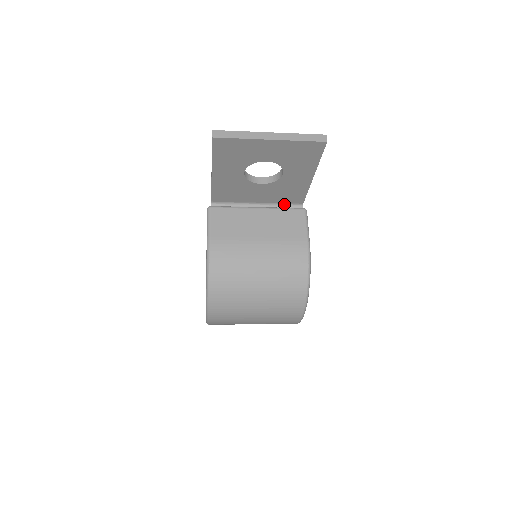
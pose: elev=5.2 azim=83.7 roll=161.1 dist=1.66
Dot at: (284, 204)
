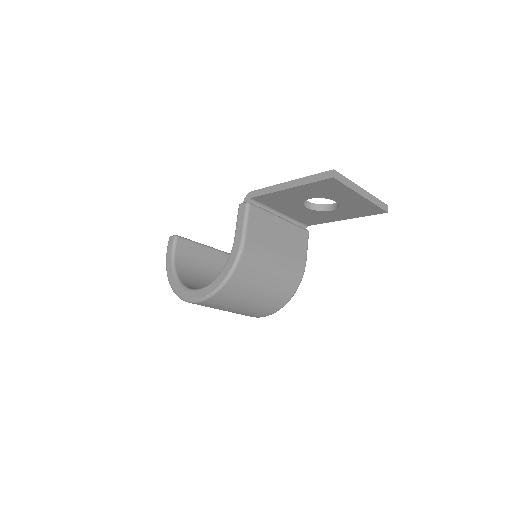
Dot at: (297, 221)
